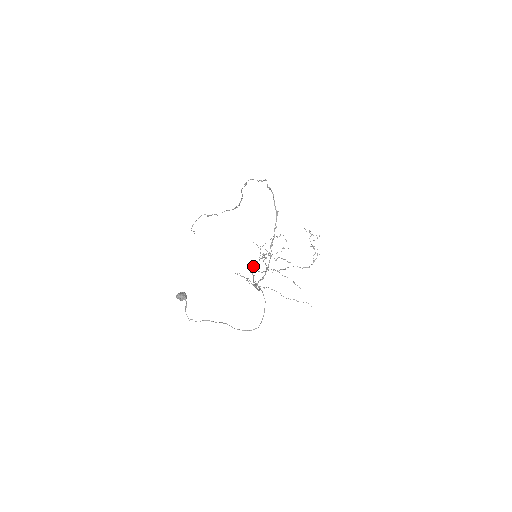
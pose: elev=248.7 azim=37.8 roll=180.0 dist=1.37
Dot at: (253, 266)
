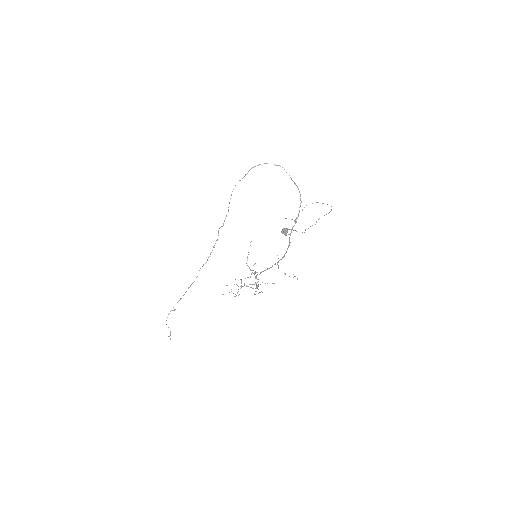
Dot at: (256, 272)
